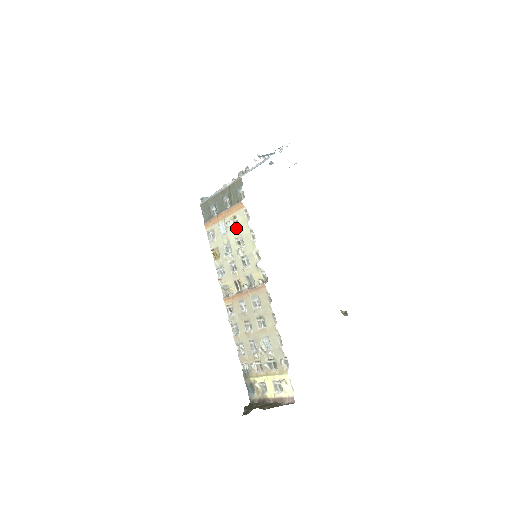
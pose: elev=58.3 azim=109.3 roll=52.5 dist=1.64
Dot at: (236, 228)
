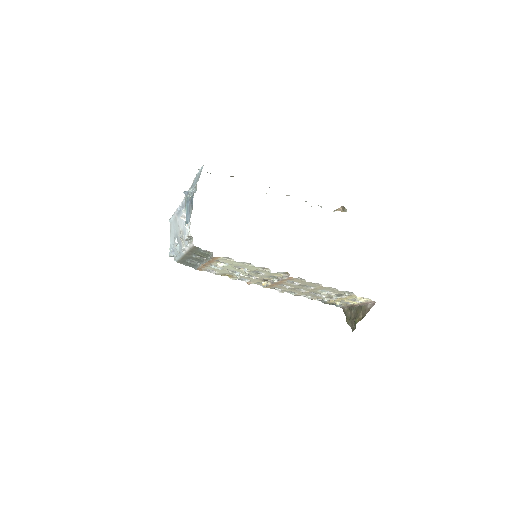
Dot at: (228, 265)
